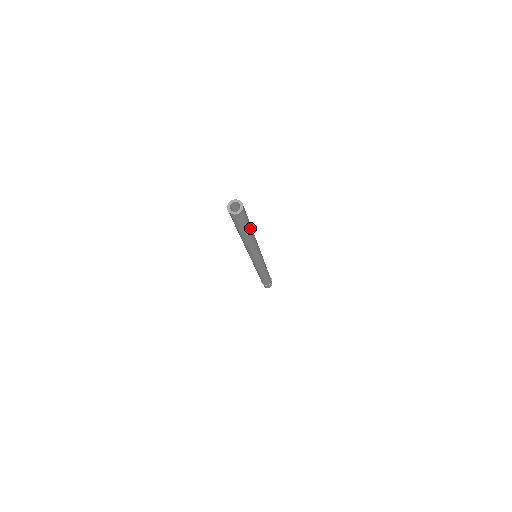
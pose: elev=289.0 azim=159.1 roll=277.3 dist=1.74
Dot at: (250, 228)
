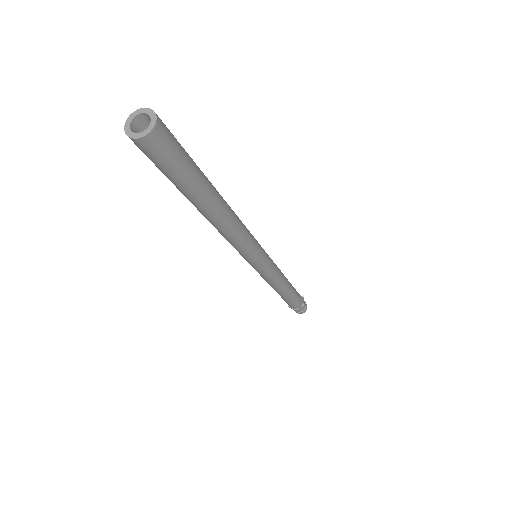
Dot at: (199, 195)
